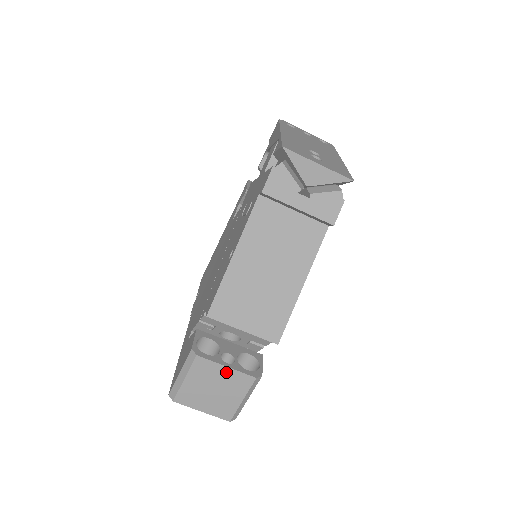
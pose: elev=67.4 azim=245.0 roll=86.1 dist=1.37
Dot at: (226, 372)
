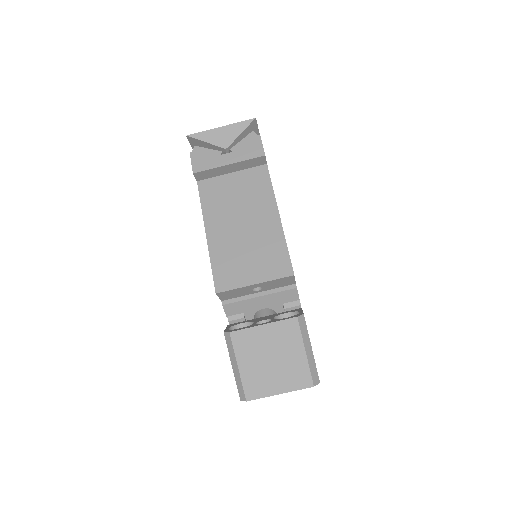
Dot at: (267, 331)
